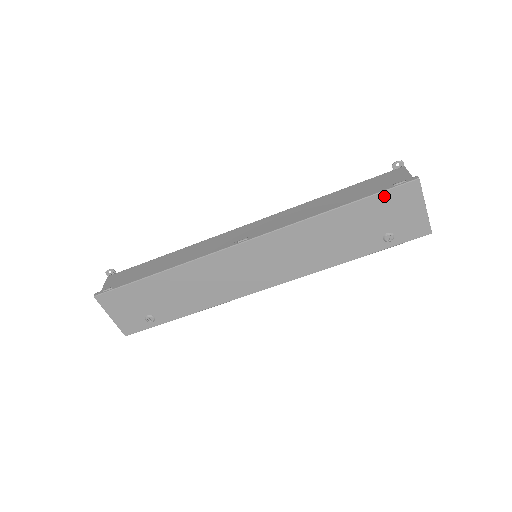
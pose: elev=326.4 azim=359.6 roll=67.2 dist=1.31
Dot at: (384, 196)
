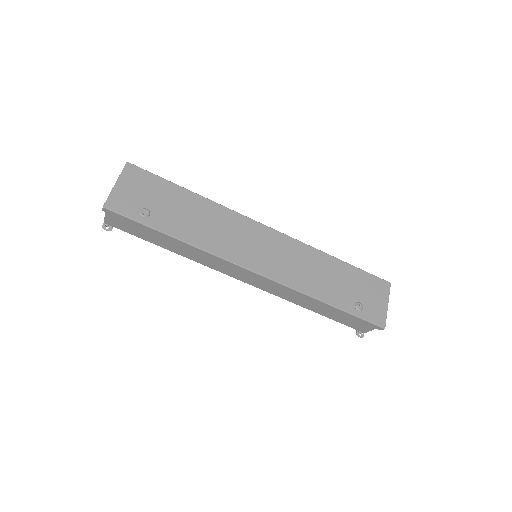
Dot at: (368, 276)
